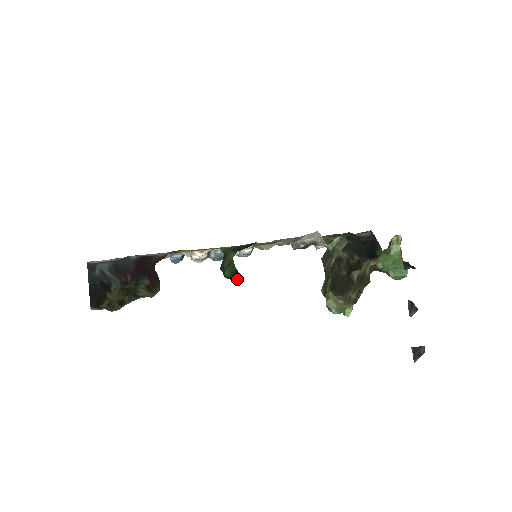
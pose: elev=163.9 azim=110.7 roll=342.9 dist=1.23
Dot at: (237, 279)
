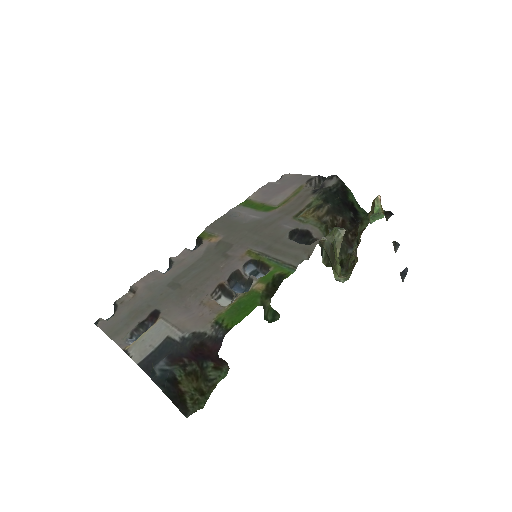
Dot at: (278, 317)
